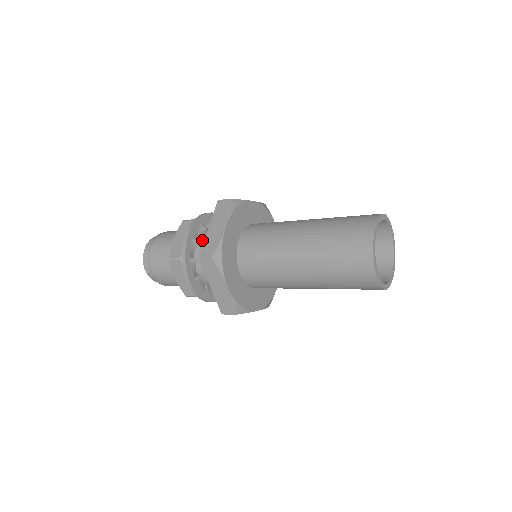
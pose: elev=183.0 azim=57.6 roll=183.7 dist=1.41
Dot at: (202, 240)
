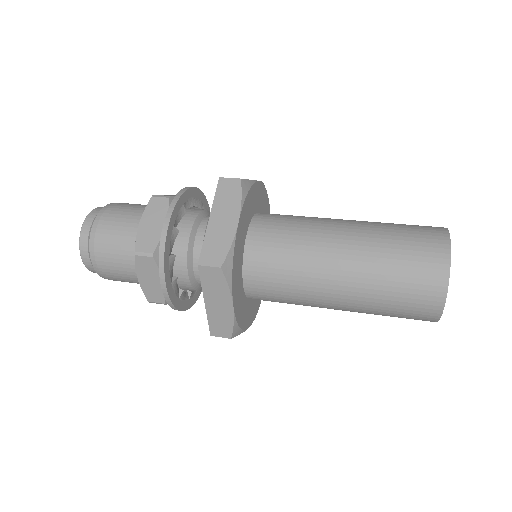
Dot at: (181, 273)
